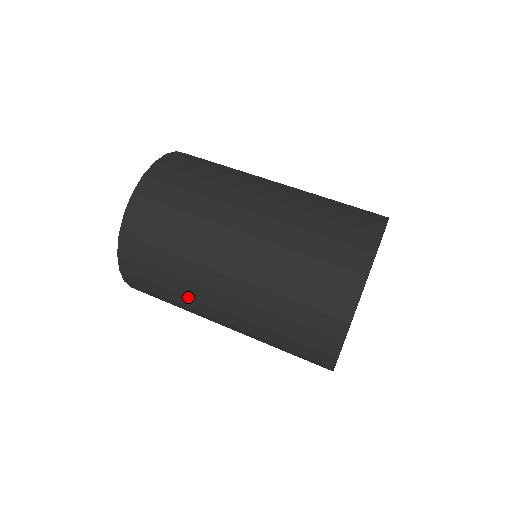
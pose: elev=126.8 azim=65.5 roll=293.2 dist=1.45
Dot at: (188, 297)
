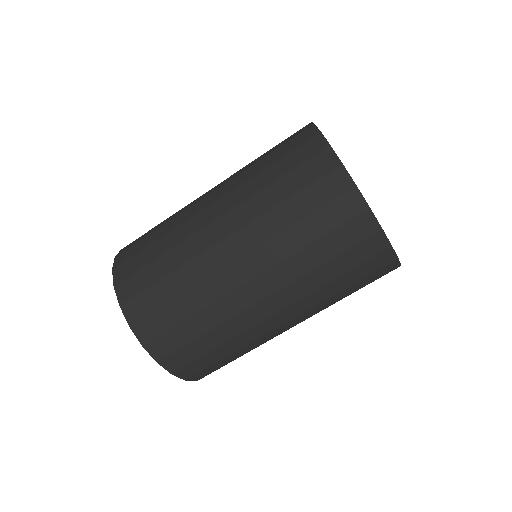
Dot at: occluded
